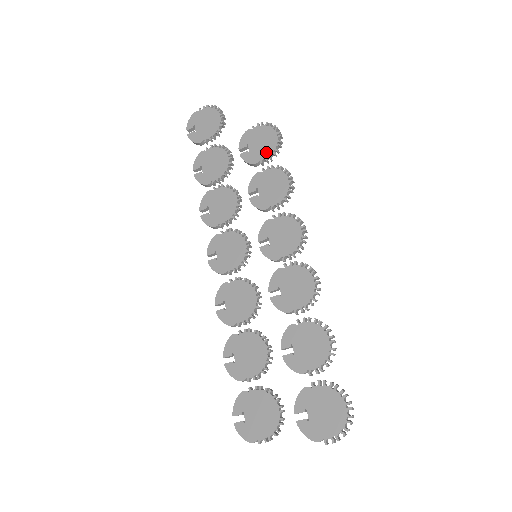
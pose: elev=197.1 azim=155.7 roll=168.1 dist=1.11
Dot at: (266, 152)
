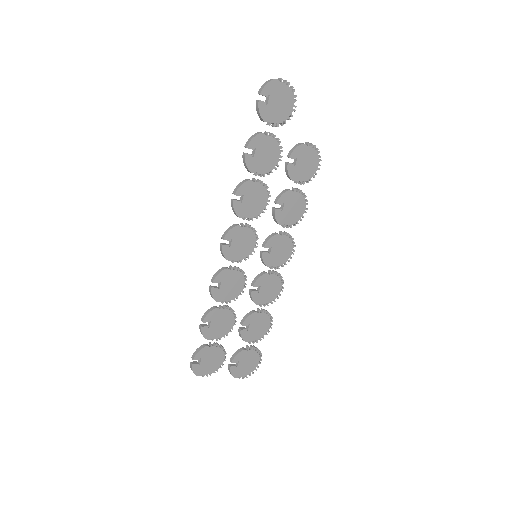
Dot at: (305, 176)
